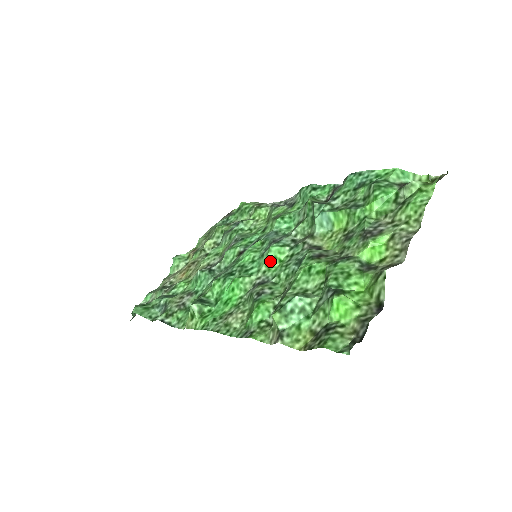
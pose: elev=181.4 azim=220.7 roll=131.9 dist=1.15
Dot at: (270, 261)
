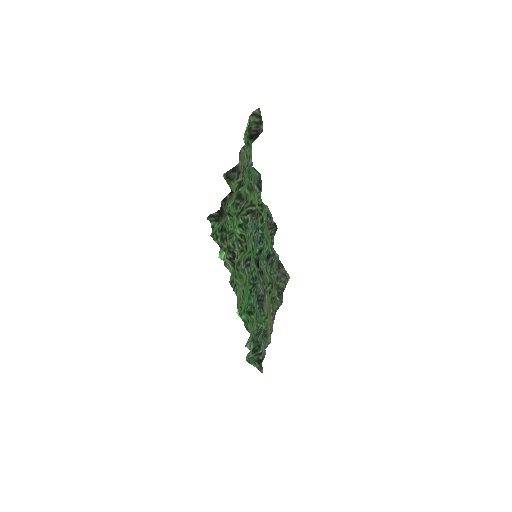
Dot at: occluded
